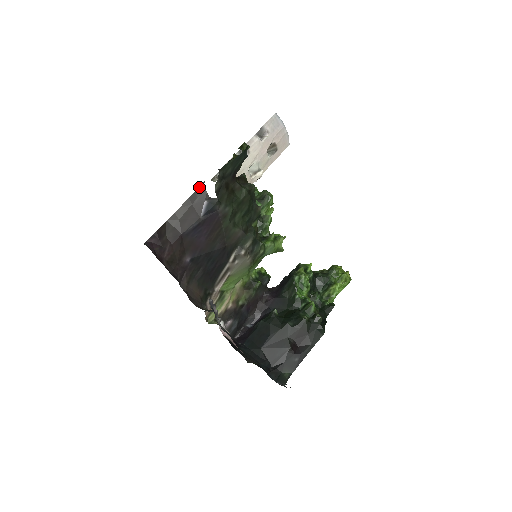
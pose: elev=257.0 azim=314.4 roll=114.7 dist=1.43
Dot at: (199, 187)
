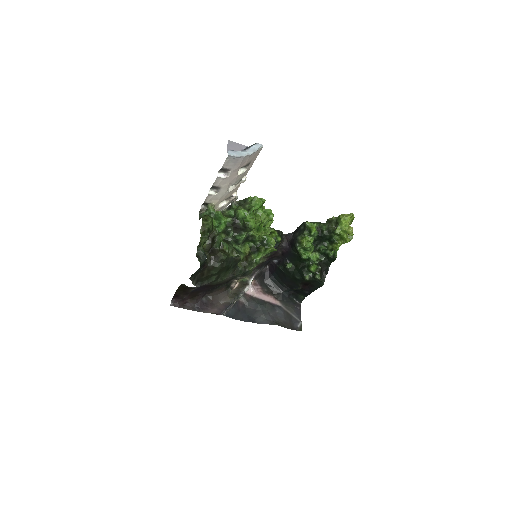
Dot at: (183, 284)
